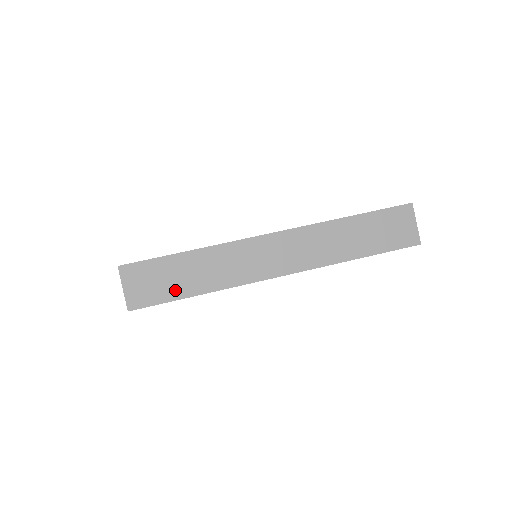
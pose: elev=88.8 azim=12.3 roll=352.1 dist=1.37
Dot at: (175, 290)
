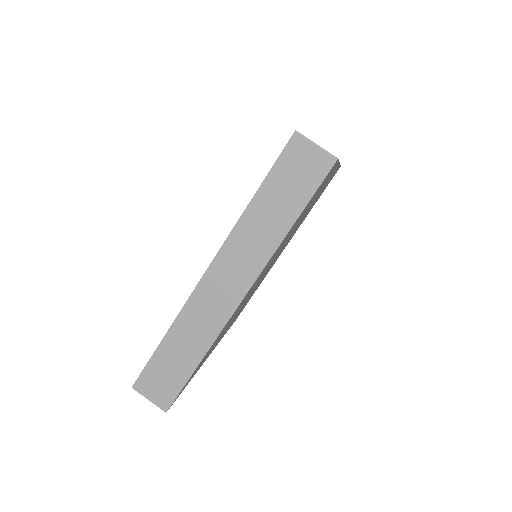
Dot at: (181, 373)
